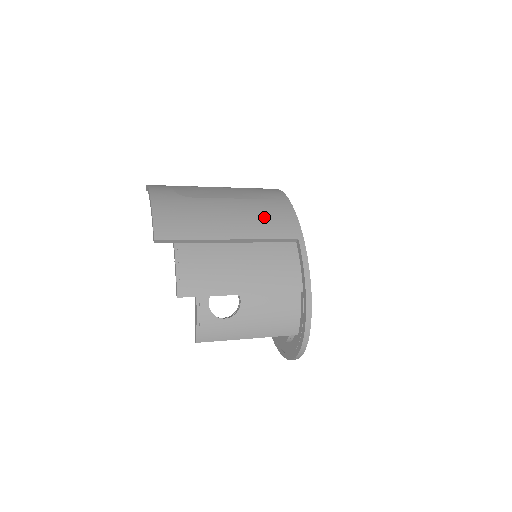
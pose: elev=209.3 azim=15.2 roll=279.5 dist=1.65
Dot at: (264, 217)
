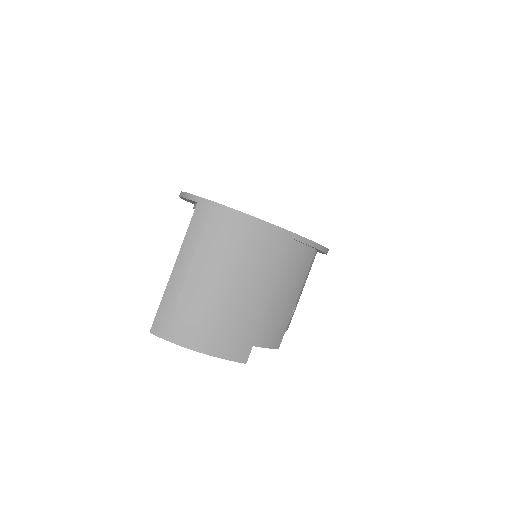
Dot at: (262, 259)
